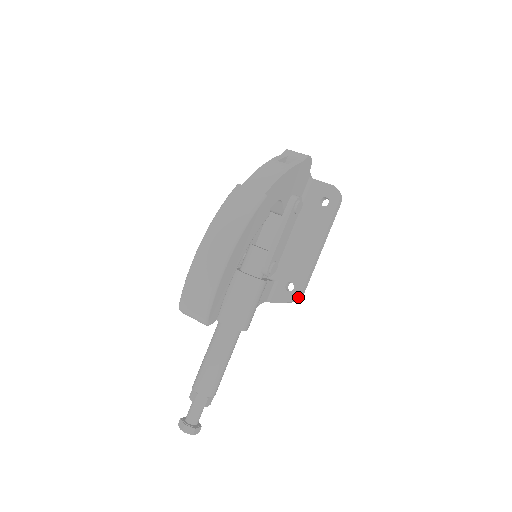
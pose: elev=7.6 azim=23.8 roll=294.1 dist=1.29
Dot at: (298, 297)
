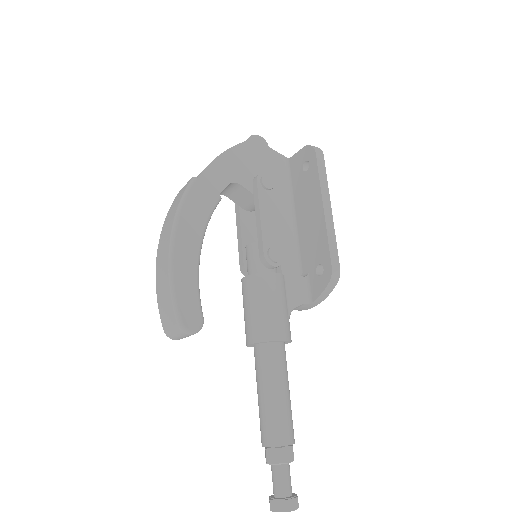
Dot at: (331, 273)
